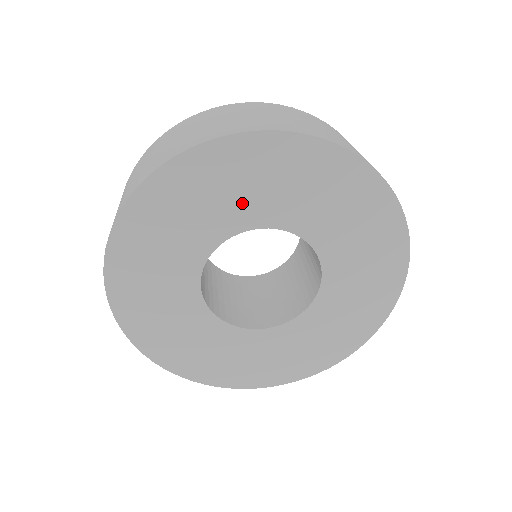
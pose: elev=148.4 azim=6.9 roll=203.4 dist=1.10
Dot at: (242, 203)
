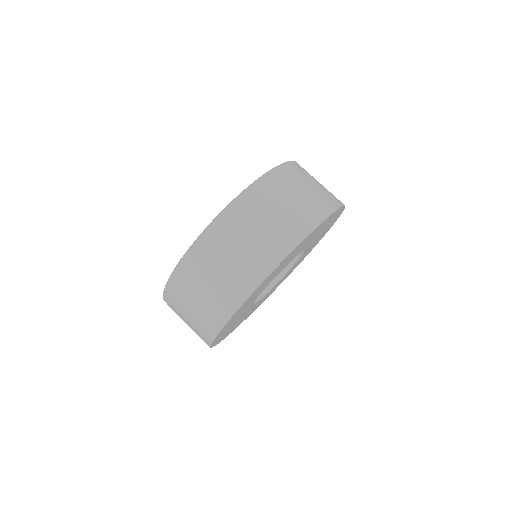
Dot at: occluded
